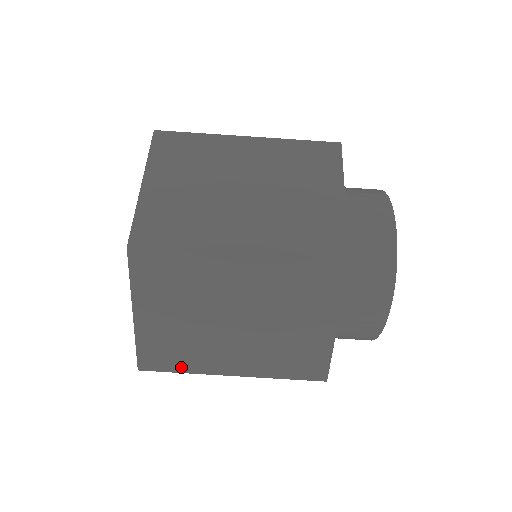
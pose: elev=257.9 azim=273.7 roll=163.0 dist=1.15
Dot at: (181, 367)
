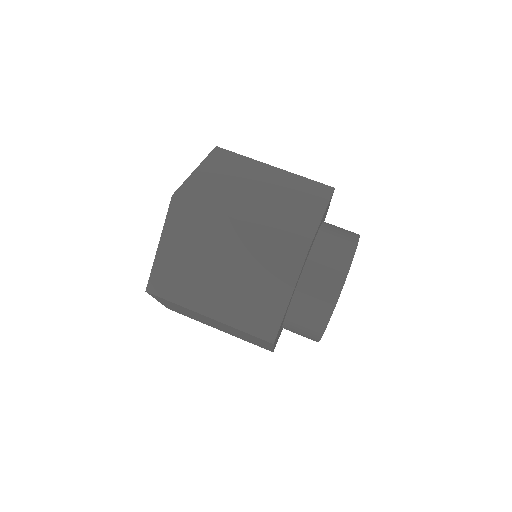
Dot at: (175, 298)
